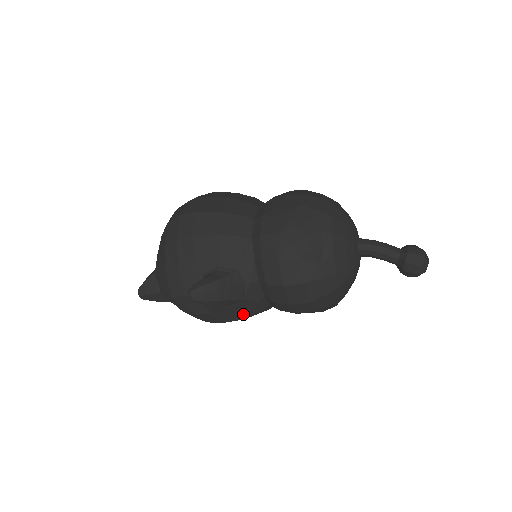
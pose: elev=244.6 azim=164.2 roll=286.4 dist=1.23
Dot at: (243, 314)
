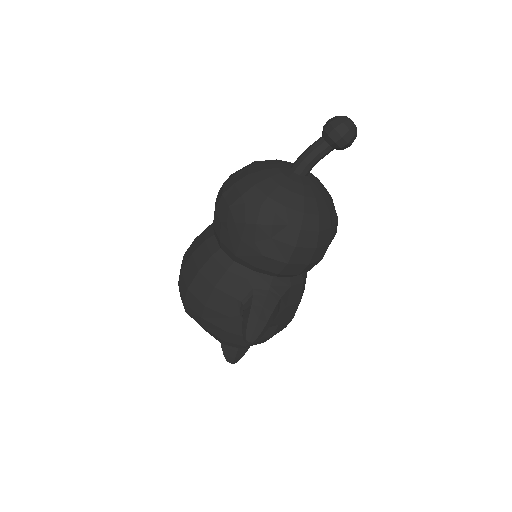
Dot at: (295, 300)
